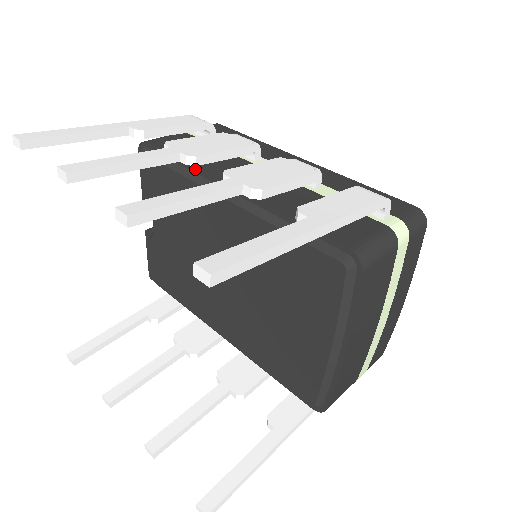
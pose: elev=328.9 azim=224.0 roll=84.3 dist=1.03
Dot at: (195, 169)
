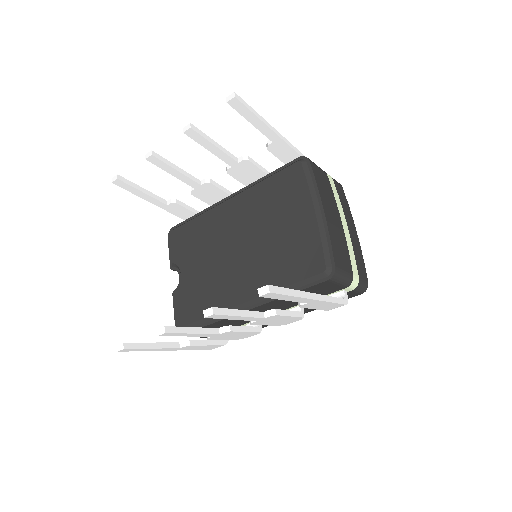
Dot at: (208, 208)
